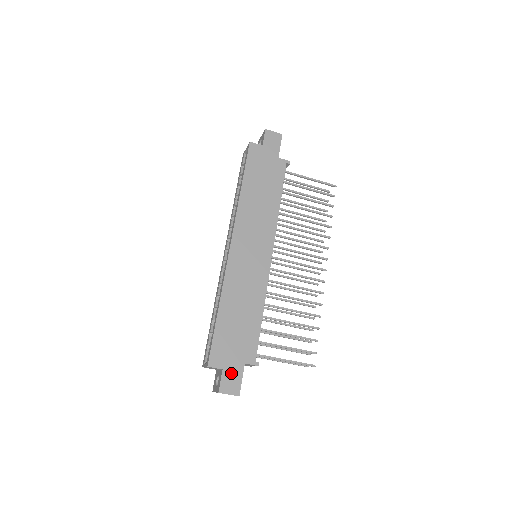
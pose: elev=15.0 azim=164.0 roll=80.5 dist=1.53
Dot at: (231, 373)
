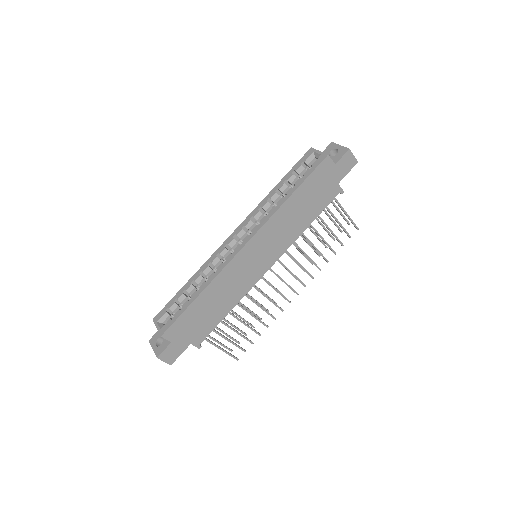
Dot at: (176, 347)
